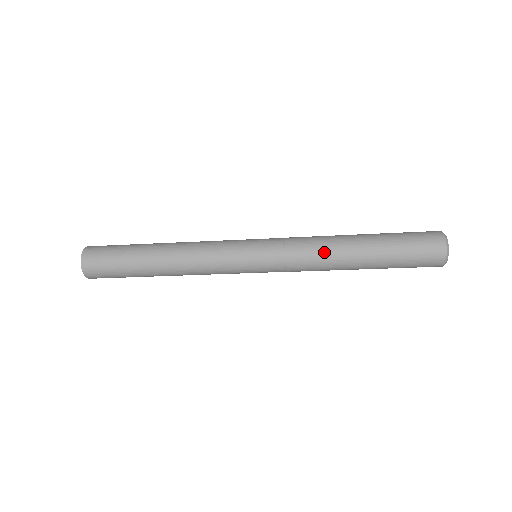
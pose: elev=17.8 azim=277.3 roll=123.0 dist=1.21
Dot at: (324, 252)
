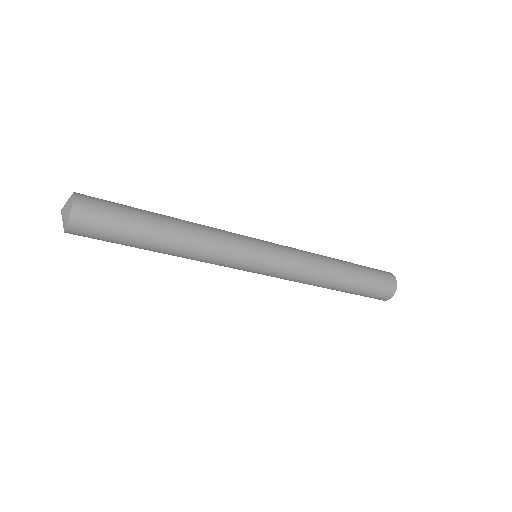
Dot at: (319, 258)
